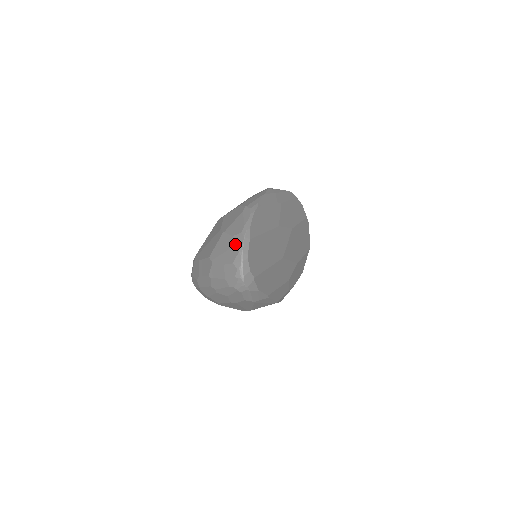
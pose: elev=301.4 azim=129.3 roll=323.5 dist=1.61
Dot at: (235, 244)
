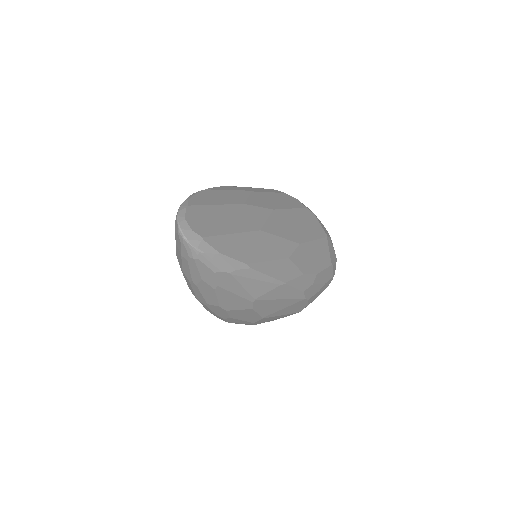
Dot at: occluded
